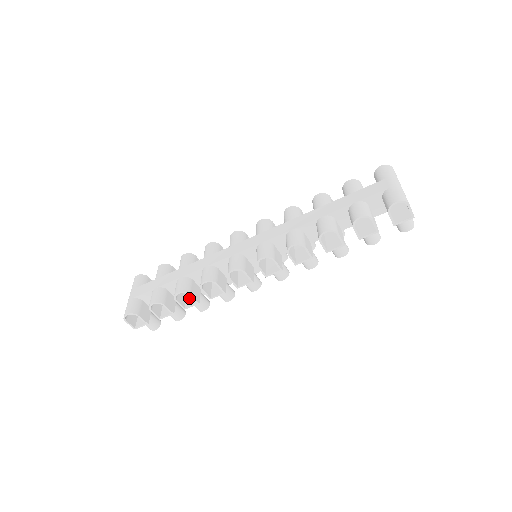
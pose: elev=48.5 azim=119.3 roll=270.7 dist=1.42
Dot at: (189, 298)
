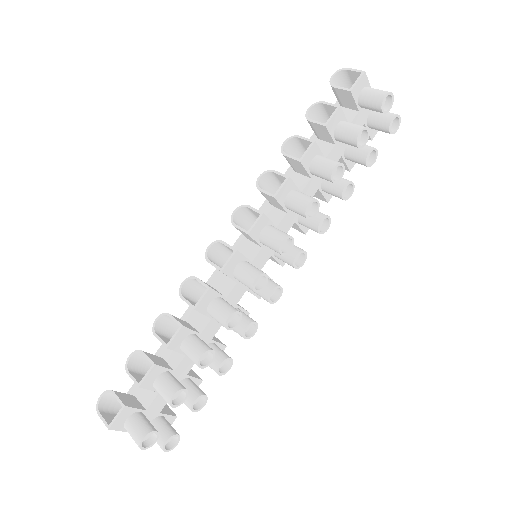
Dot at: (180, 343)
